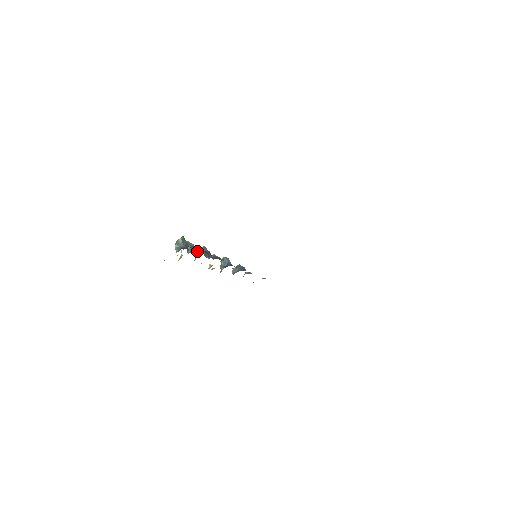
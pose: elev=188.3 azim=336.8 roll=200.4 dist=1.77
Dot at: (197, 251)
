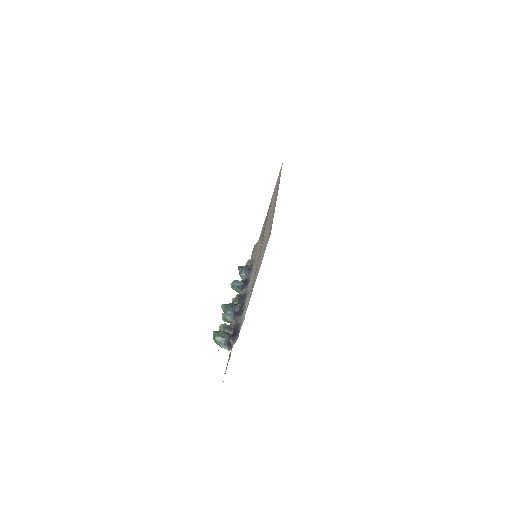
Dot at: (228, 320)
